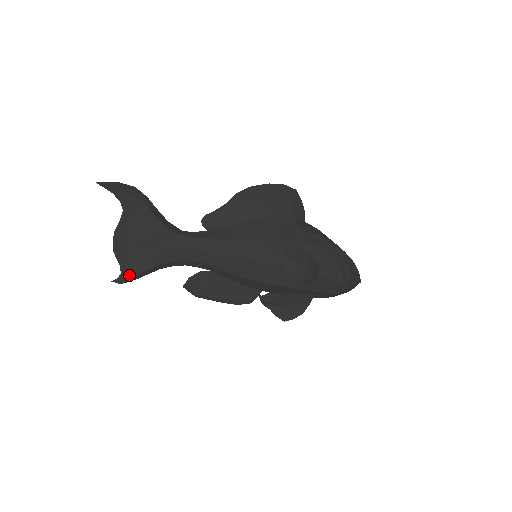
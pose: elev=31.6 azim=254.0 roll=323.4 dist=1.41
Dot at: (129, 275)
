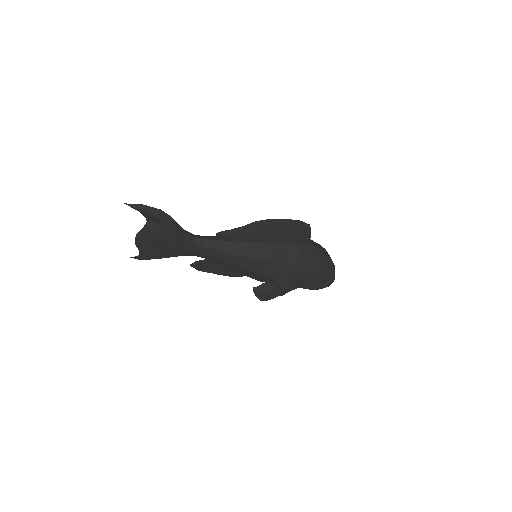
Dot at: (146, 257)
